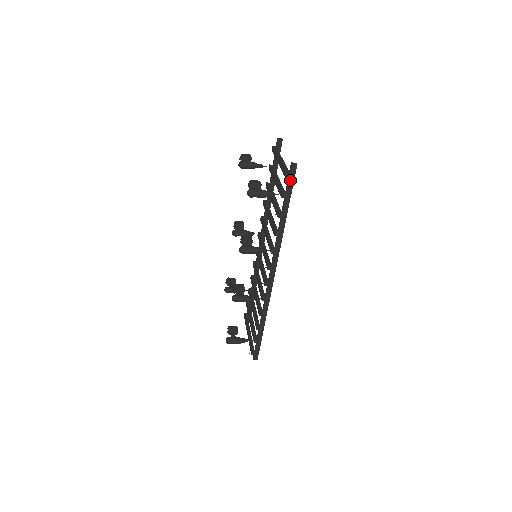
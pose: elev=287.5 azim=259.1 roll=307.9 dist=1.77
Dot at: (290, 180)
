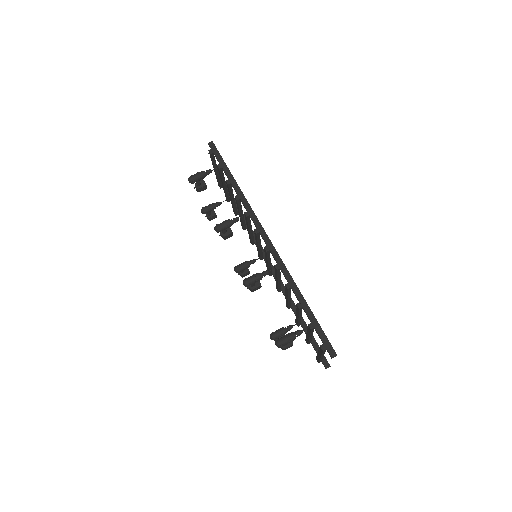
Dot at: (216, 154)
